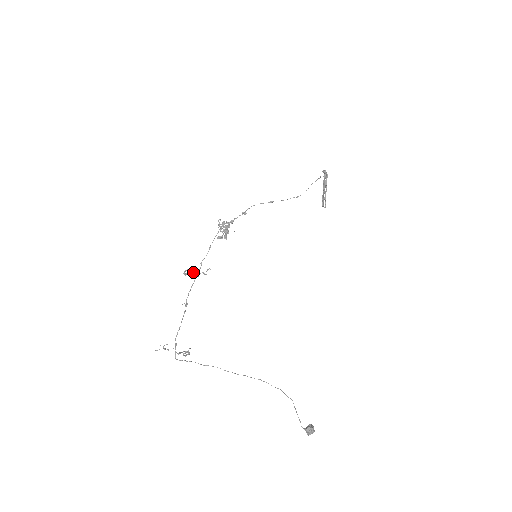
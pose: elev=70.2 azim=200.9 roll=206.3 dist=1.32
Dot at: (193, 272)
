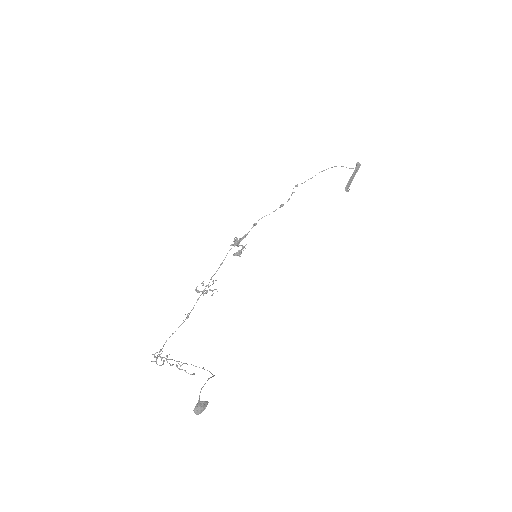
Dot at: occluded
